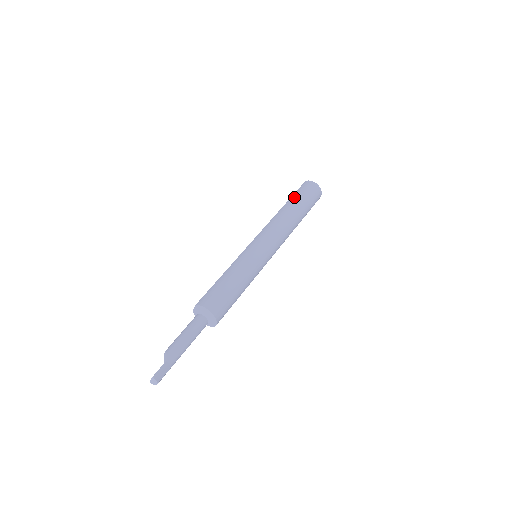
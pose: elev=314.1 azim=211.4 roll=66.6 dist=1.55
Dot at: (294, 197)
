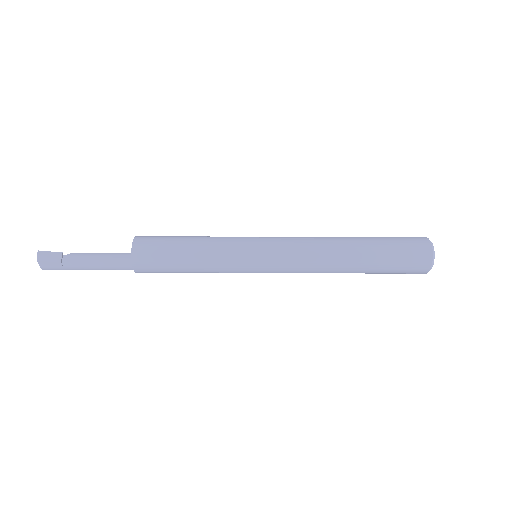
Dot at: occluded
